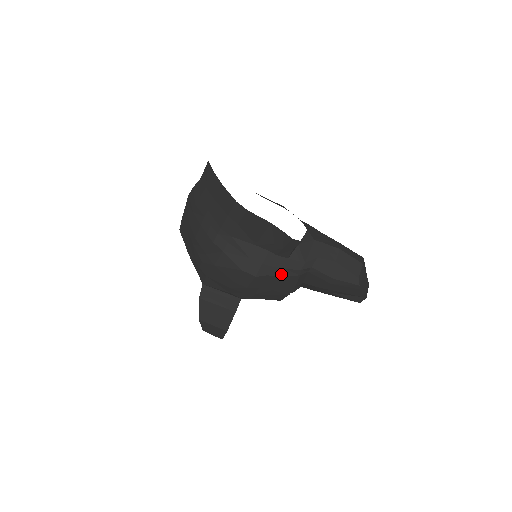
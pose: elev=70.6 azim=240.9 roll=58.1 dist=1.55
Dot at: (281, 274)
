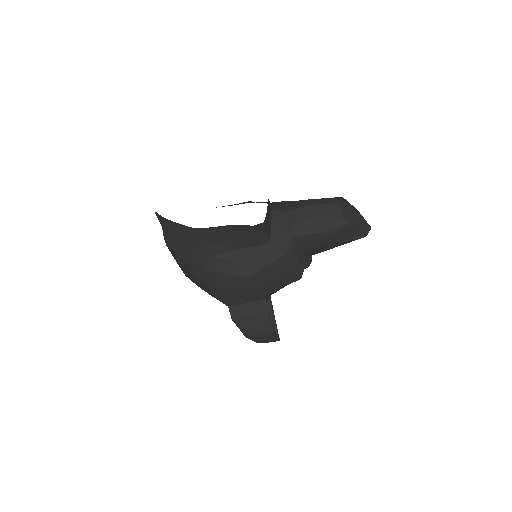
Dot at: (273, 259)
